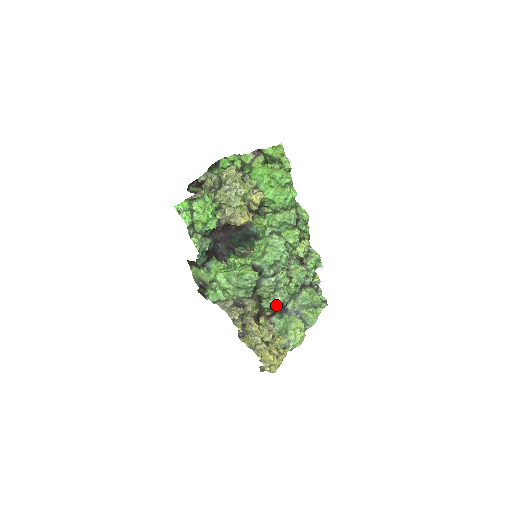
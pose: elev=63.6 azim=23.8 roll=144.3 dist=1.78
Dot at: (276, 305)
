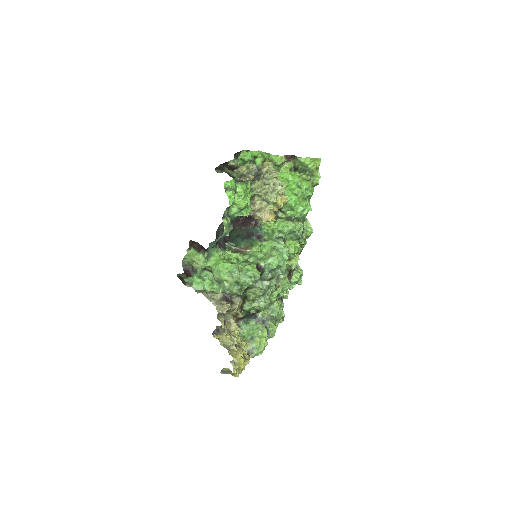
Dot at: (253, 309)
